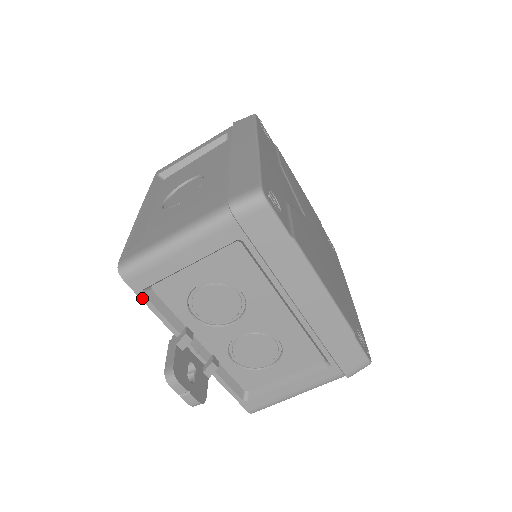
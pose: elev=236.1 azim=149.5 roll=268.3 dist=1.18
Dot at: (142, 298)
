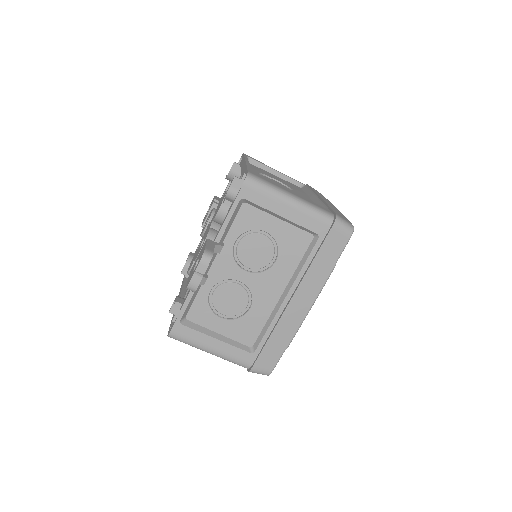
Dot at: (236, 201)
